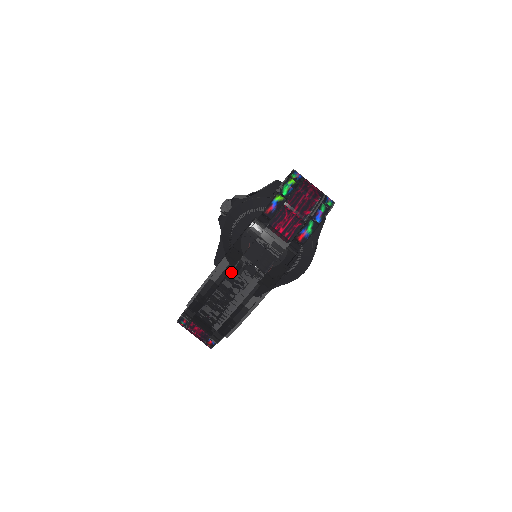
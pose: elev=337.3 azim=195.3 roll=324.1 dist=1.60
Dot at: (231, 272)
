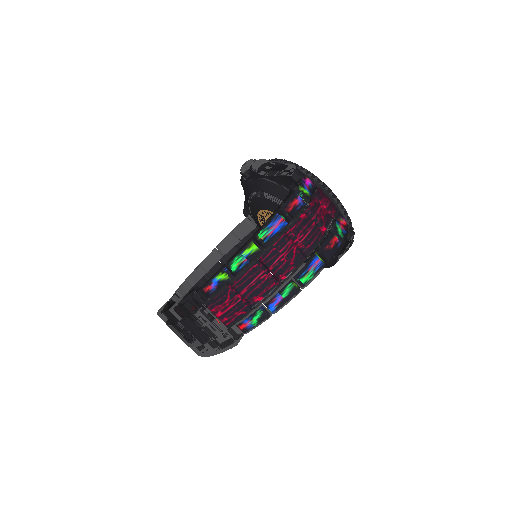
Dot at: (173, 326)
